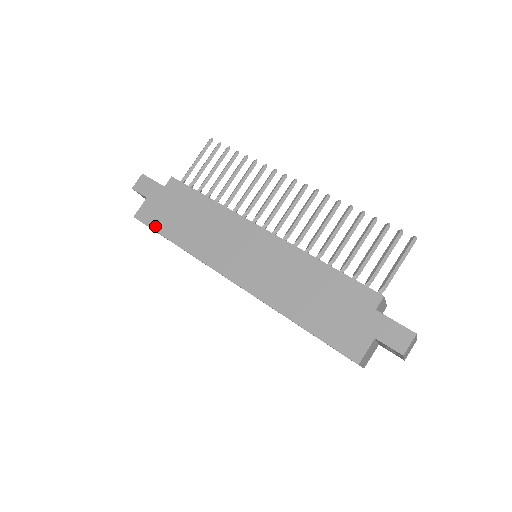
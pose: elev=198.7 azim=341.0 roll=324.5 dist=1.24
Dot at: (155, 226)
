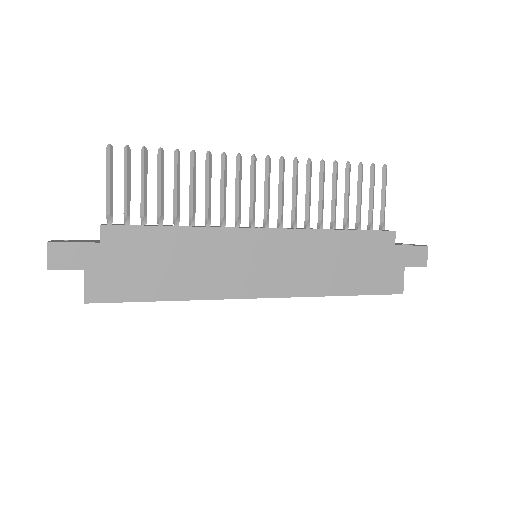
Dot at: (128, 297)
